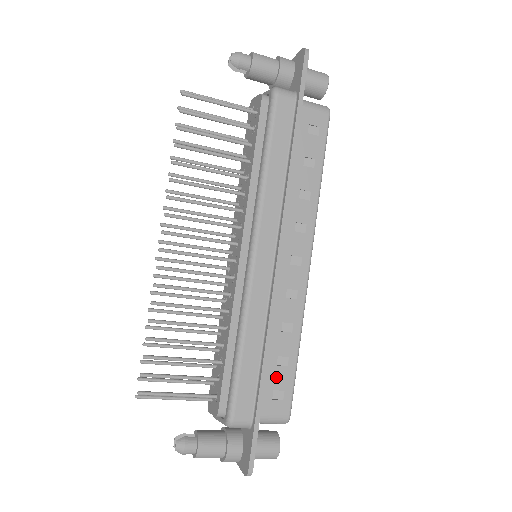
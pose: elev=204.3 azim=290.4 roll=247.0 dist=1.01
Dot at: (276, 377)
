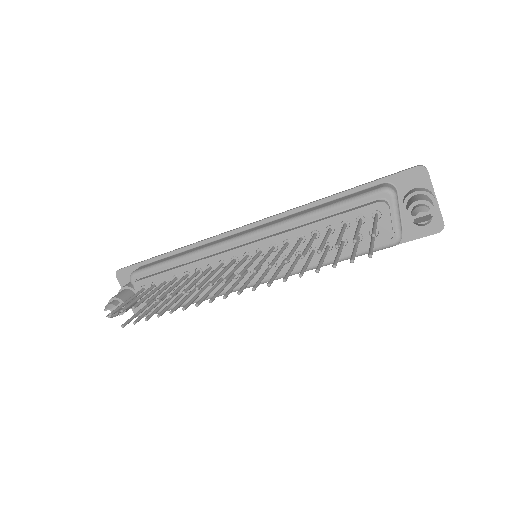
Dot at: occluded
